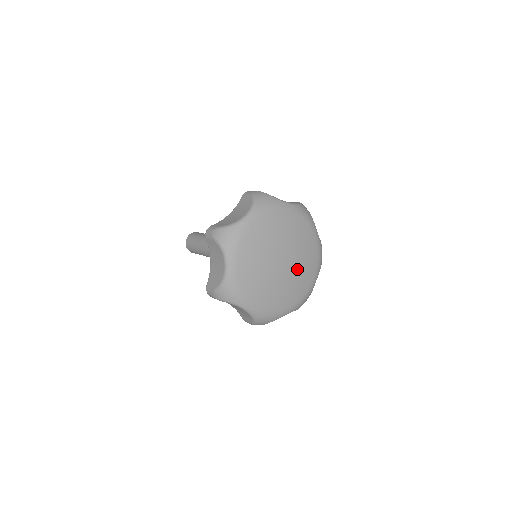
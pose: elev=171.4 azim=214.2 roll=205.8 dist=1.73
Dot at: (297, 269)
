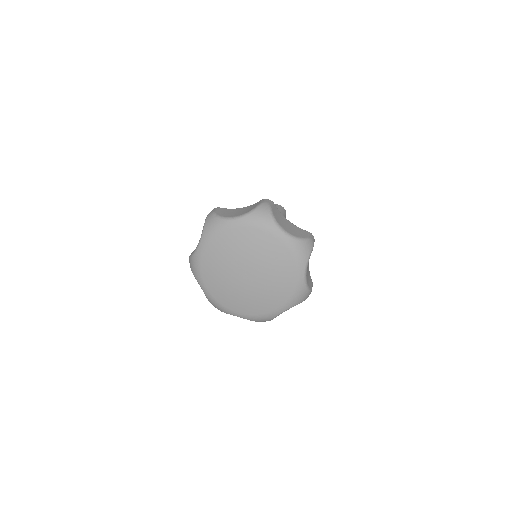
Dot at: (259, 290)
